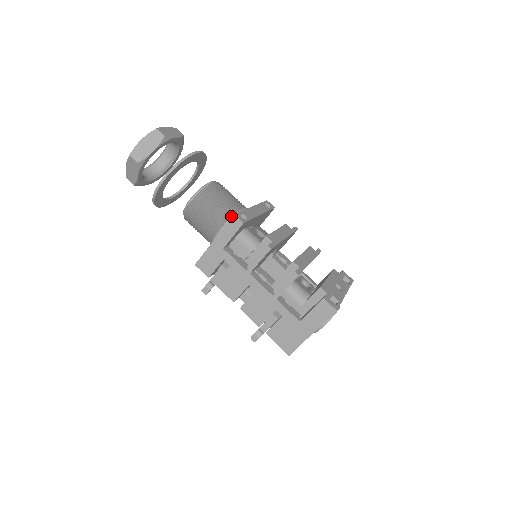
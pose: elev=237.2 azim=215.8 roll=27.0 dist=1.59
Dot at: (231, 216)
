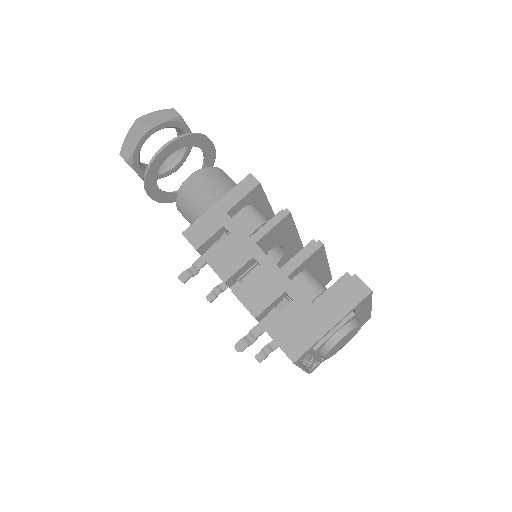
Dot at: occluded
